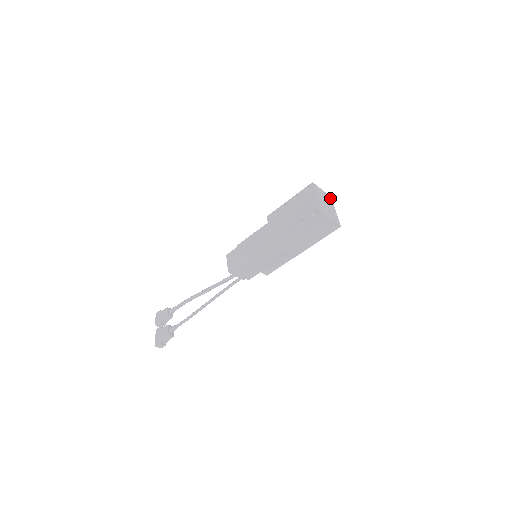
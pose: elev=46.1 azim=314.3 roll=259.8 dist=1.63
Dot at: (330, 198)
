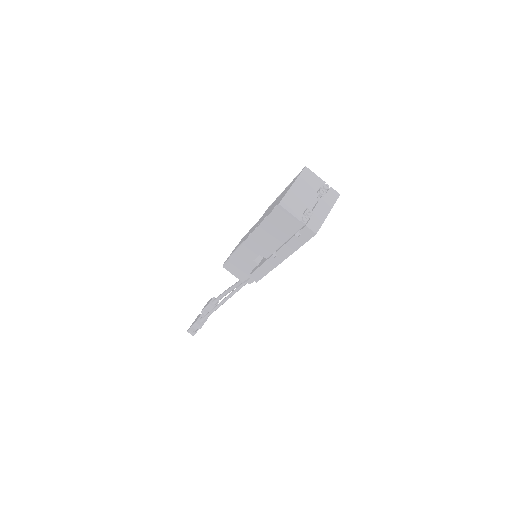
Dot at: (335, 195)
